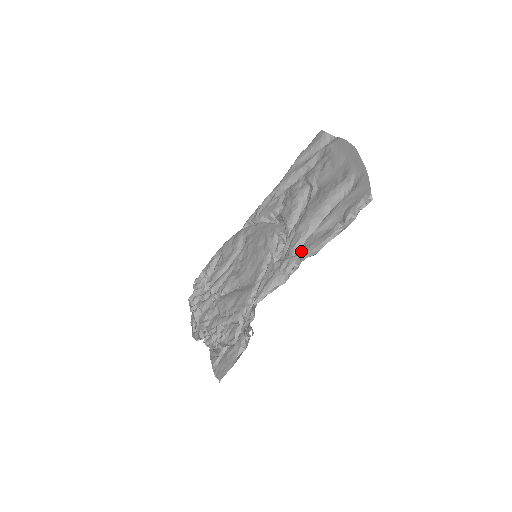
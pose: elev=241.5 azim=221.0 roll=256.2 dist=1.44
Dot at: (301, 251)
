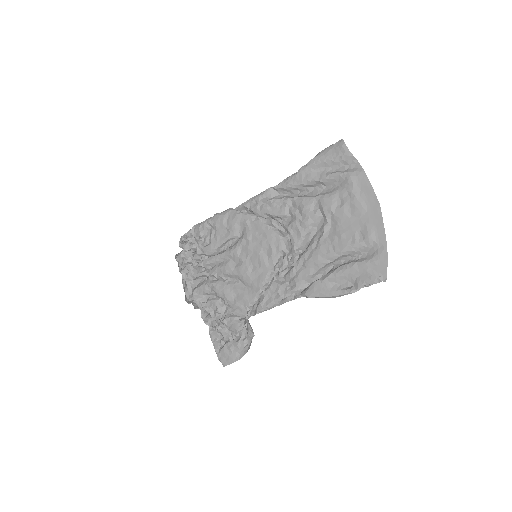
Dot at: (309, 291)
